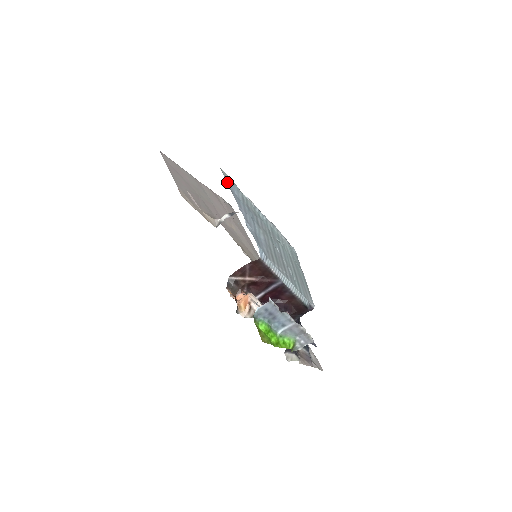
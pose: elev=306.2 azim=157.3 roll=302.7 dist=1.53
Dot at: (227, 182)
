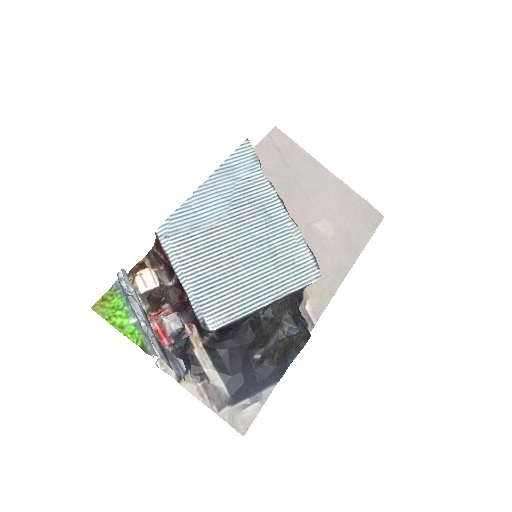
Dot at: (233, 155)
